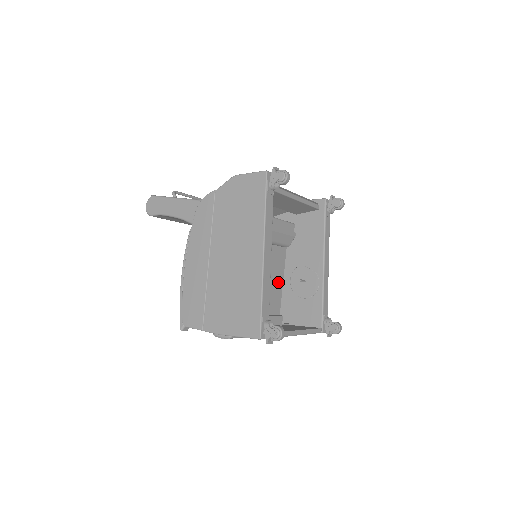
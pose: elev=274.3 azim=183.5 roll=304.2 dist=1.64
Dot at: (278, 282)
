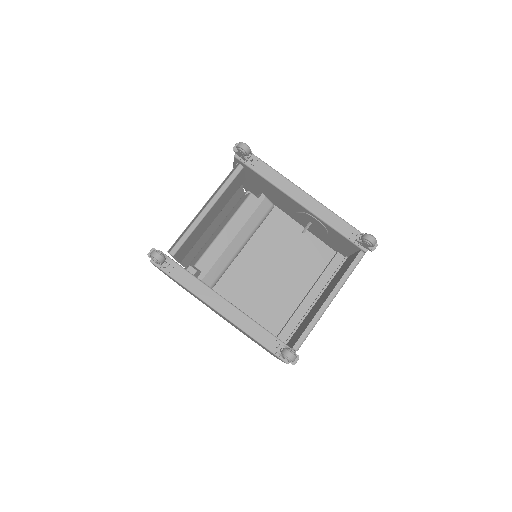
Dot at: (301, 238)
